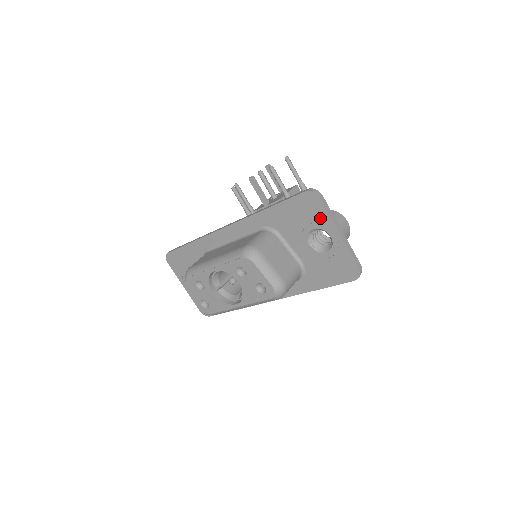
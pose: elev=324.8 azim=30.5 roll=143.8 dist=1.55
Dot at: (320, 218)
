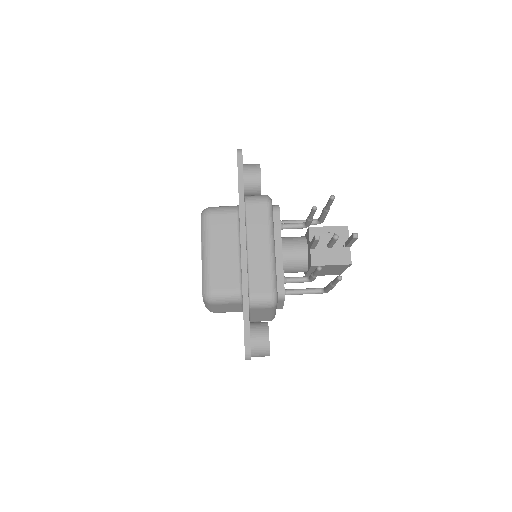
Dot at: occluded
